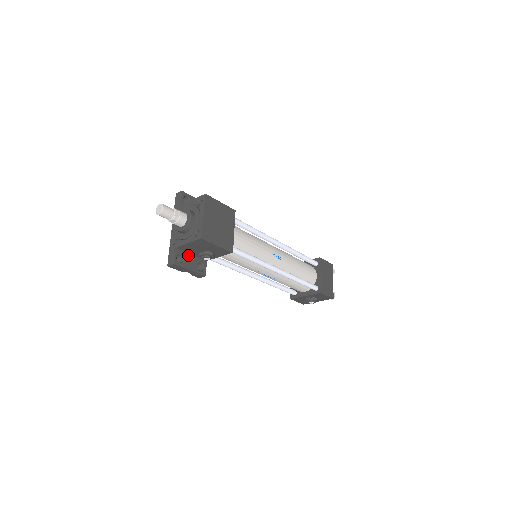
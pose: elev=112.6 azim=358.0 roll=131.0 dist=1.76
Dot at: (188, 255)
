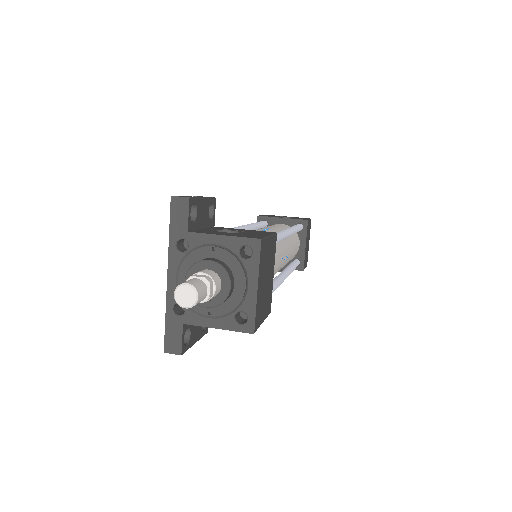
Dot at: occluded
